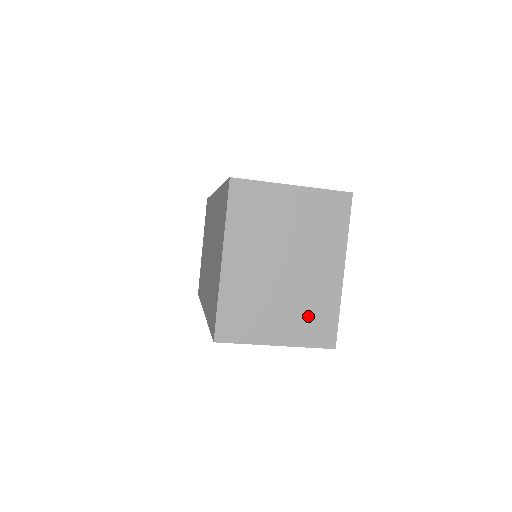
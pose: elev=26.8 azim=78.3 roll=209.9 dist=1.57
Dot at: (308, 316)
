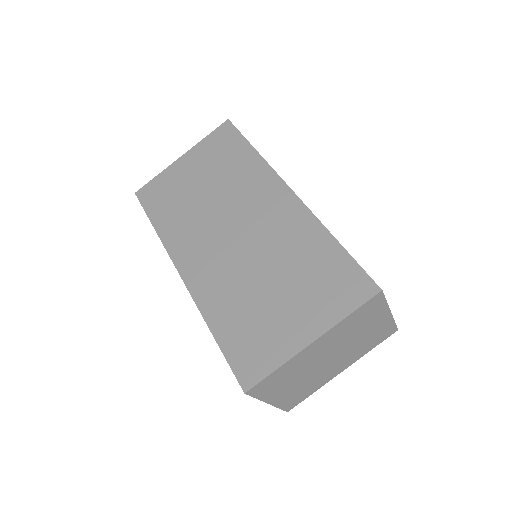
Dot at: (301, 391)
